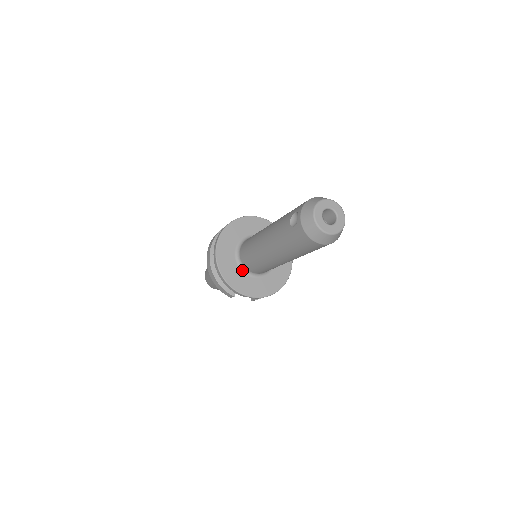
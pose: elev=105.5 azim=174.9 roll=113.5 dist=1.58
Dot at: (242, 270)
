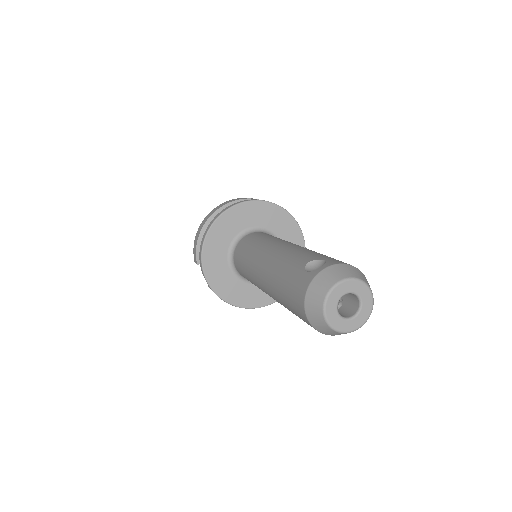
Dot at: (229, 252)
